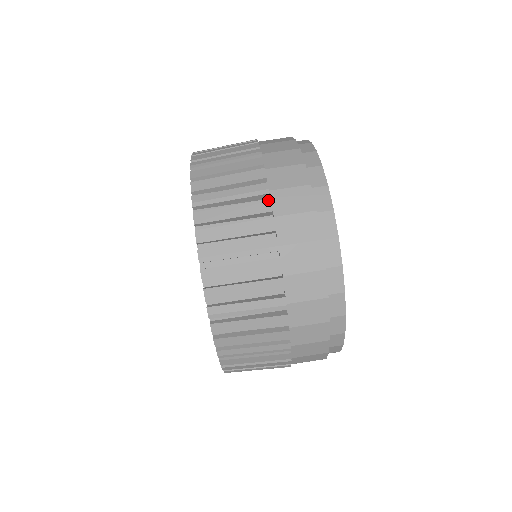
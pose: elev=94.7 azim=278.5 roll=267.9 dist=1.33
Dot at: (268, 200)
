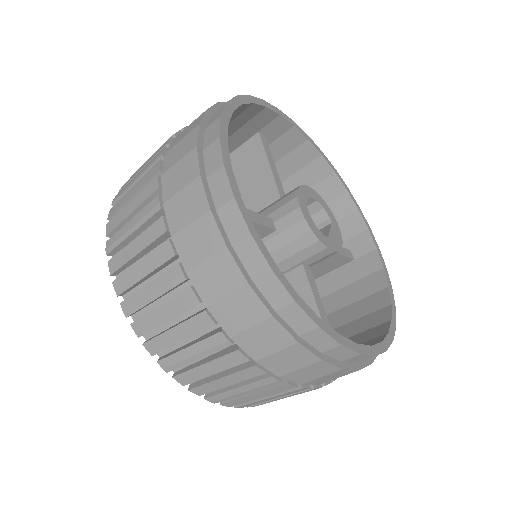
Dot at: (189, 290)
